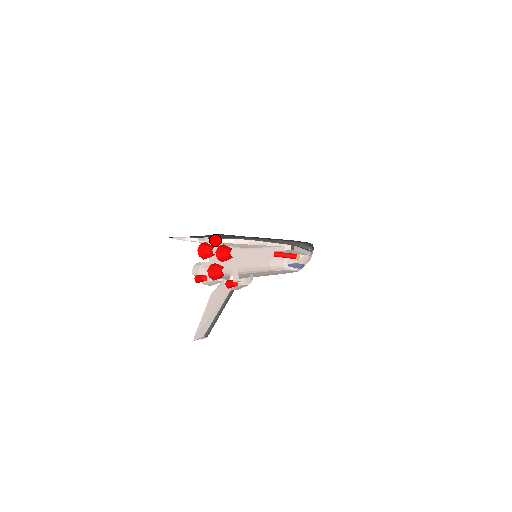
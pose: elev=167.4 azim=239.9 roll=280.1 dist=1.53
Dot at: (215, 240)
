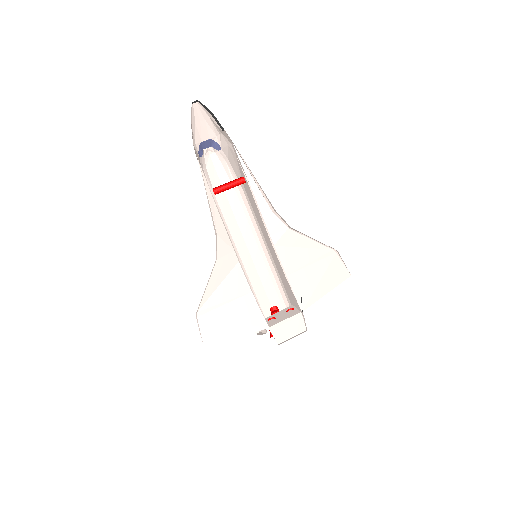
Dot at: (208, 282)
